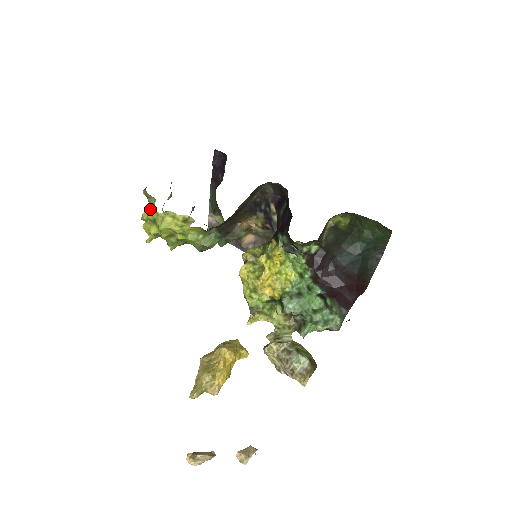
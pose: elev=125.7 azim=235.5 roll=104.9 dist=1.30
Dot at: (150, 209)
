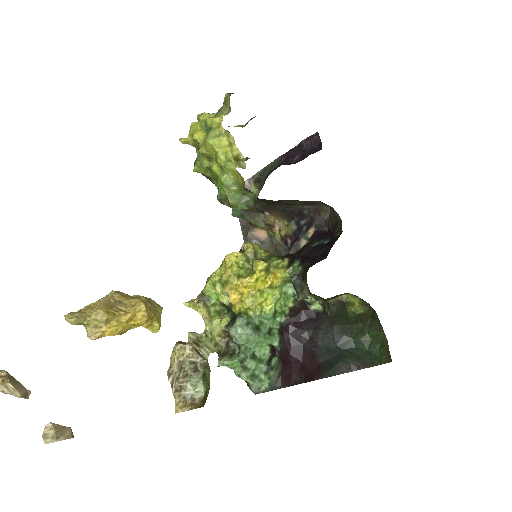
Dot at: (216, 115)
